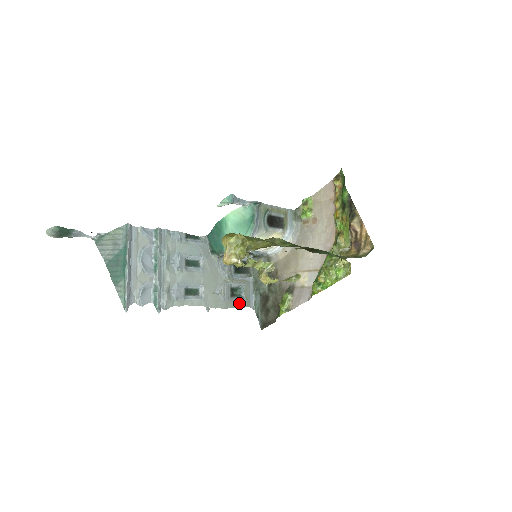
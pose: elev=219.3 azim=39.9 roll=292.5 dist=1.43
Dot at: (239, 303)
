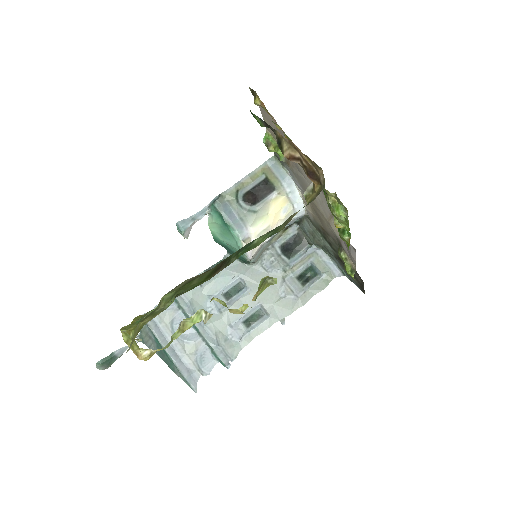
Dot at: (319, 284)
